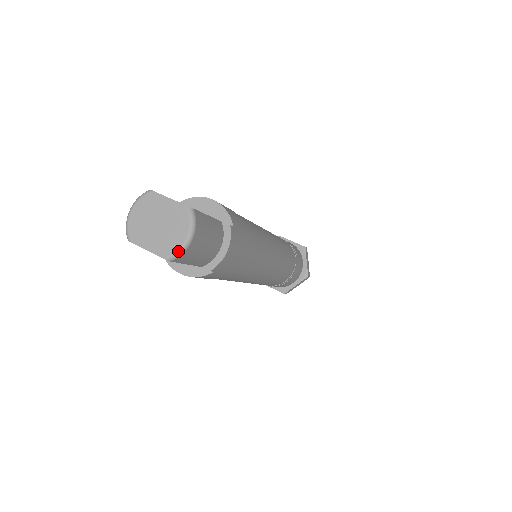
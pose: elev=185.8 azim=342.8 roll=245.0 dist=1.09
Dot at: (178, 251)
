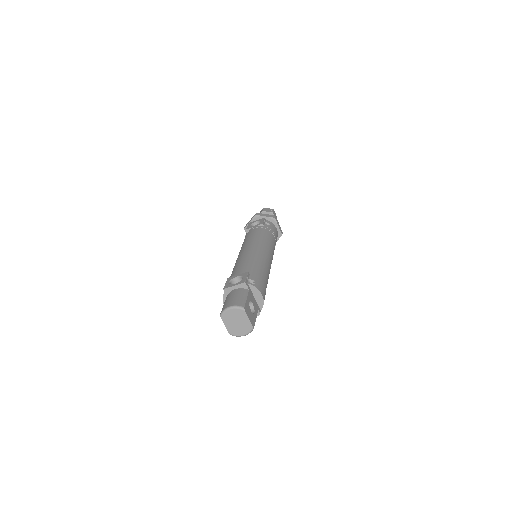
Dot at: (236, 336)
